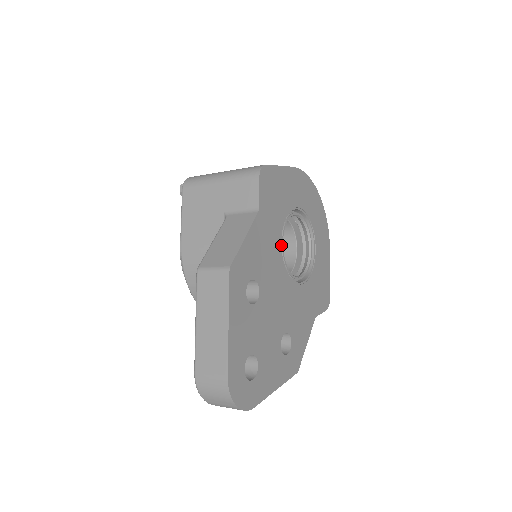
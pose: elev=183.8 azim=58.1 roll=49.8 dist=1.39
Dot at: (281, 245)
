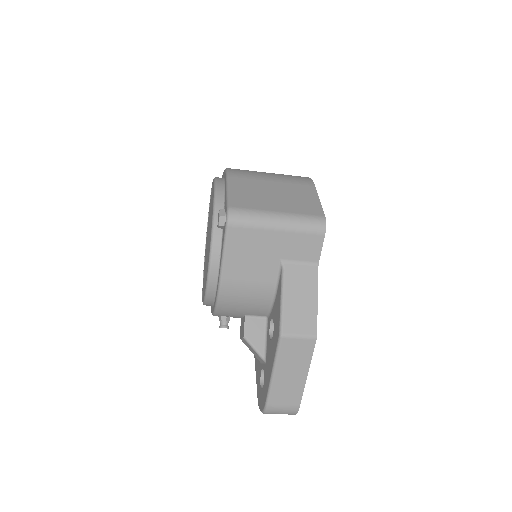
Dot at: occluded
